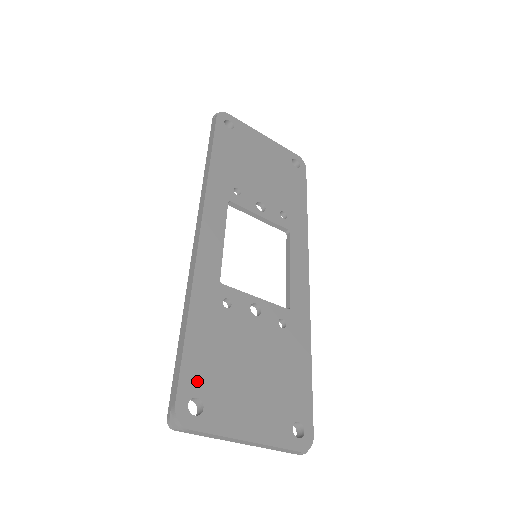
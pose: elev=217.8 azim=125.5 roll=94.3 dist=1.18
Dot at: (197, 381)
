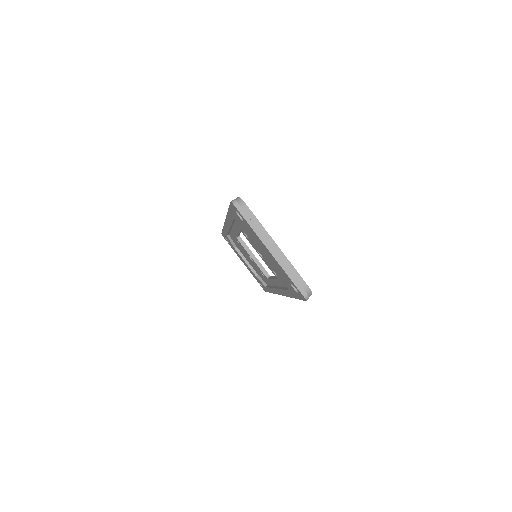
Dot at: occluded
